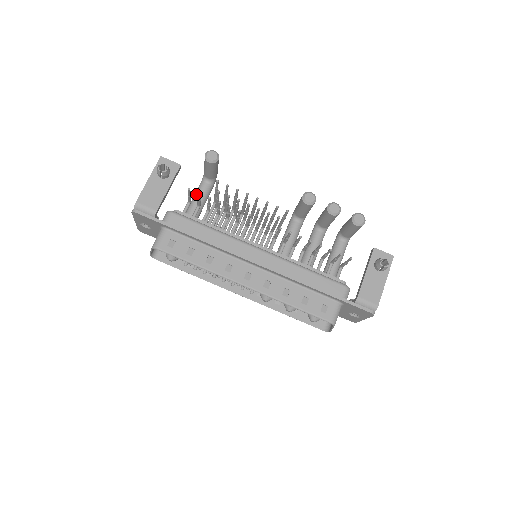
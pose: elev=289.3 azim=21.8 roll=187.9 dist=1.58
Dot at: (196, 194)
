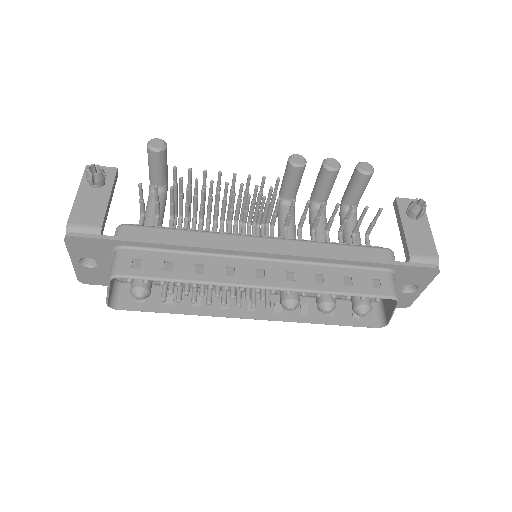
Dot at: (147, 208)
